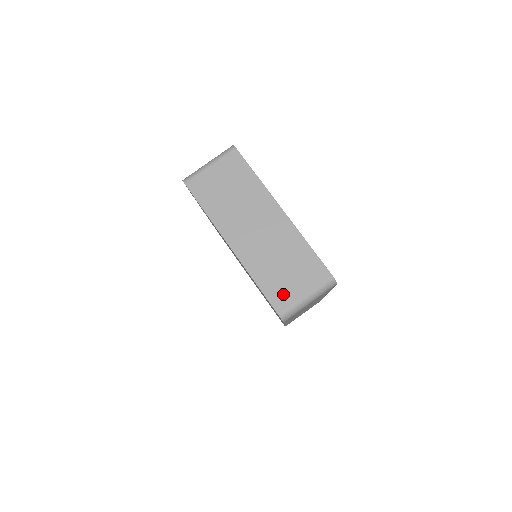
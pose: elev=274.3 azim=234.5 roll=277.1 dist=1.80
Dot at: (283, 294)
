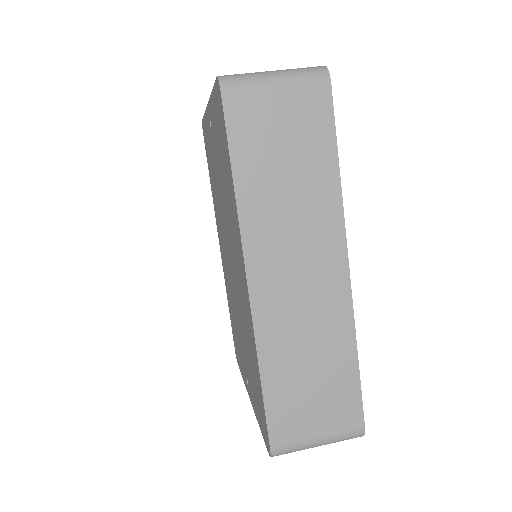
Dot at: occluded
